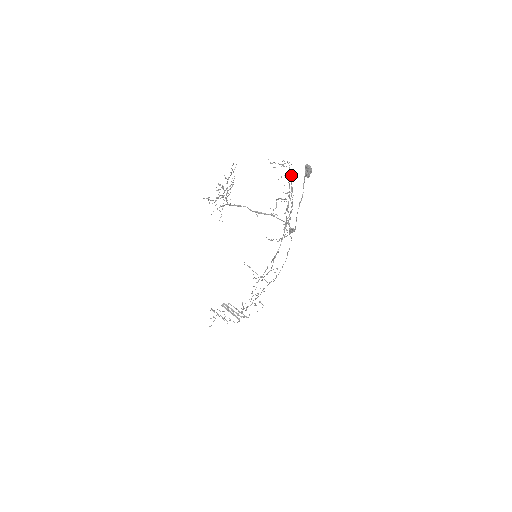
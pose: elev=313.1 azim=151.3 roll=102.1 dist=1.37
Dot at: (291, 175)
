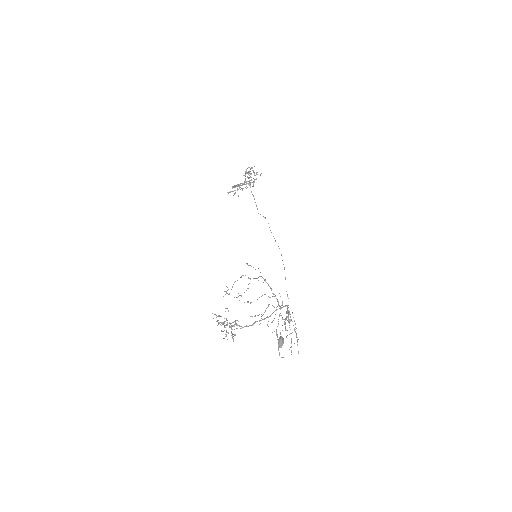
Dot at: occluded
